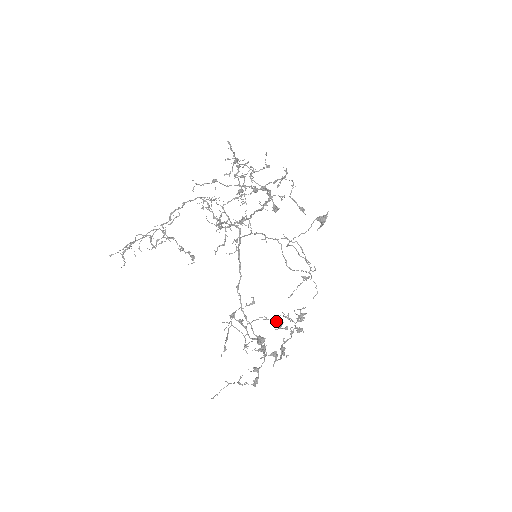
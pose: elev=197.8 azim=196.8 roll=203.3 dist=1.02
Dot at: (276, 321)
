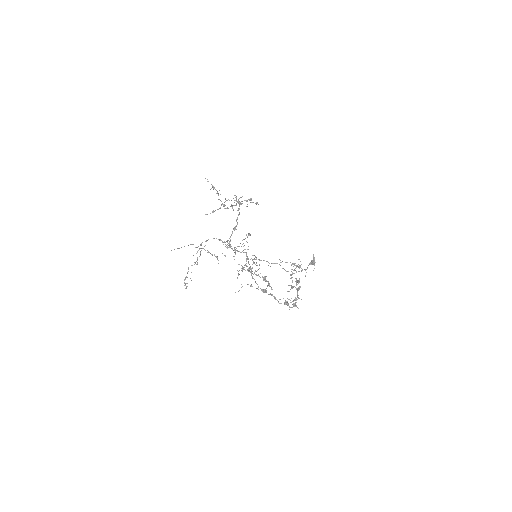
Dot at: (289, 299)
